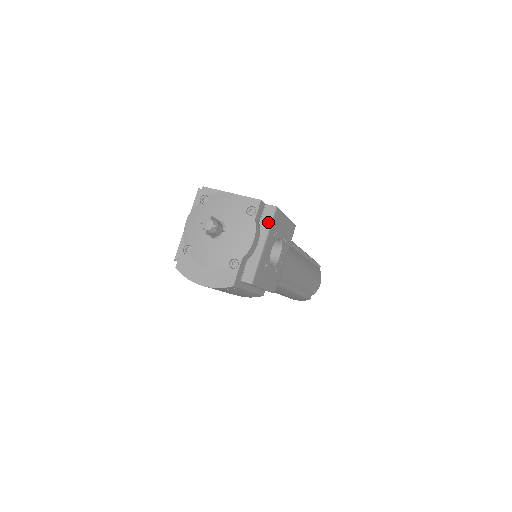
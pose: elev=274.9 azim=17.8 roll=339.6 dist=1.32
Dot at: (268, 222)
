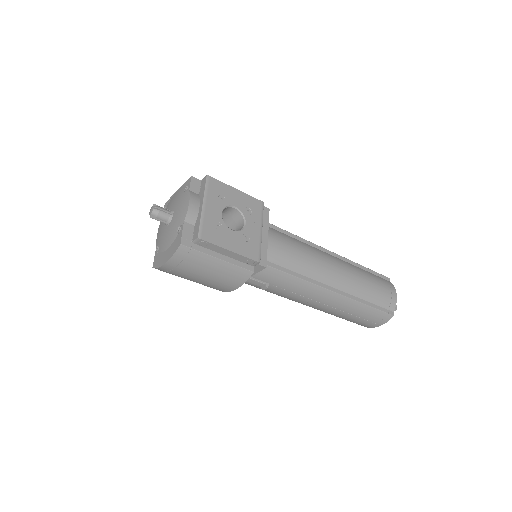
Dot at: (203, 189)
